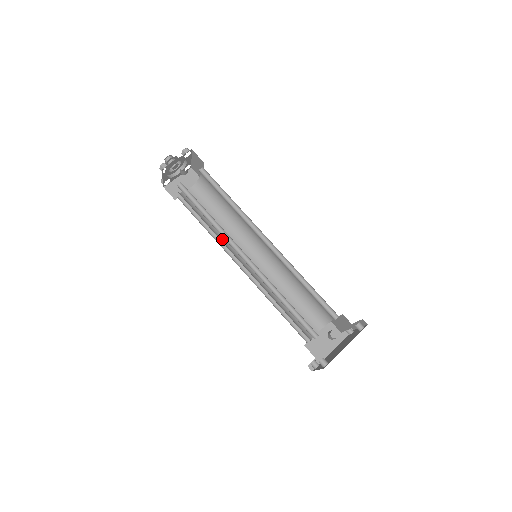
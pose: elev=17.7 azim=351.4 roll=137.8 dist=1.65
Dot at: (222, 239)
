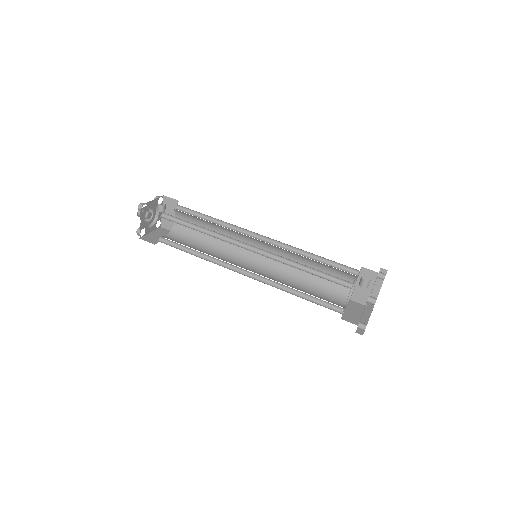
Dot at: occluded
